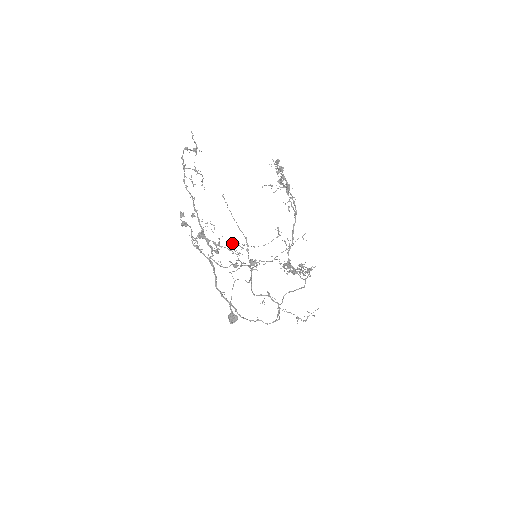
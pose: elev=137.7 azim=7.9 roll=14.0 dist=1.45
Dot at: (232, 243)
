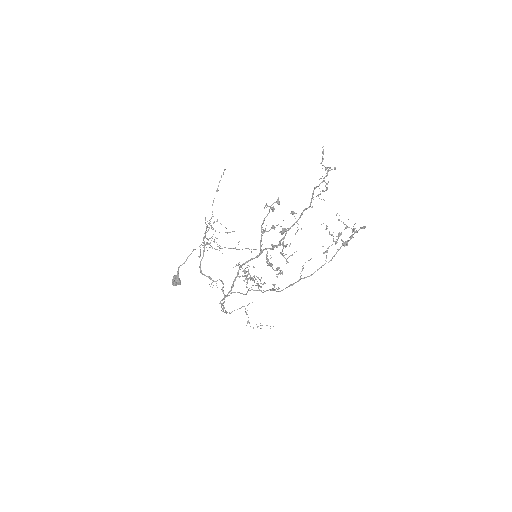
Dot at: (217, 219)
